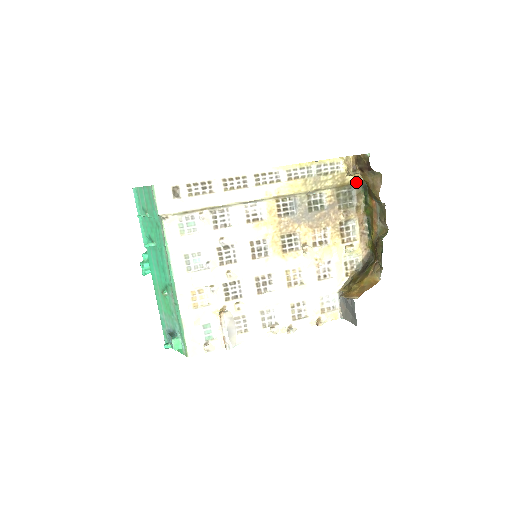
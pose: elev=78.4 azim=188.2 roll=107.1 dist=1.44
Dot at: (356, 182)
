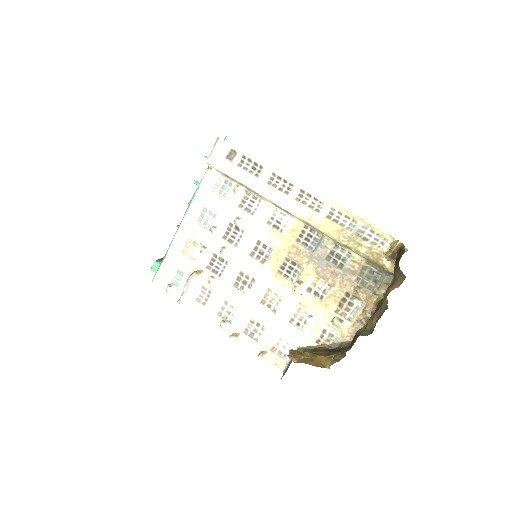
Dot at: (390, 270)
